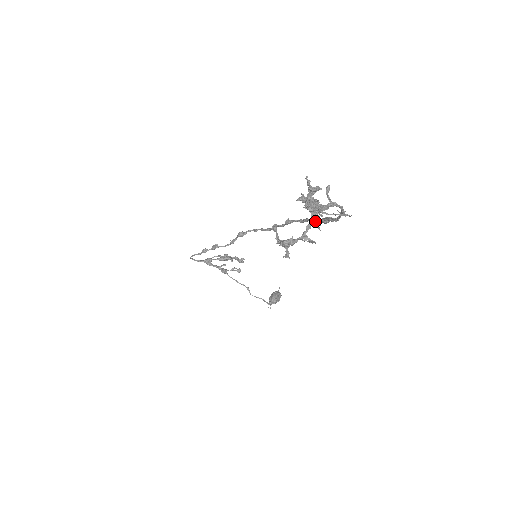
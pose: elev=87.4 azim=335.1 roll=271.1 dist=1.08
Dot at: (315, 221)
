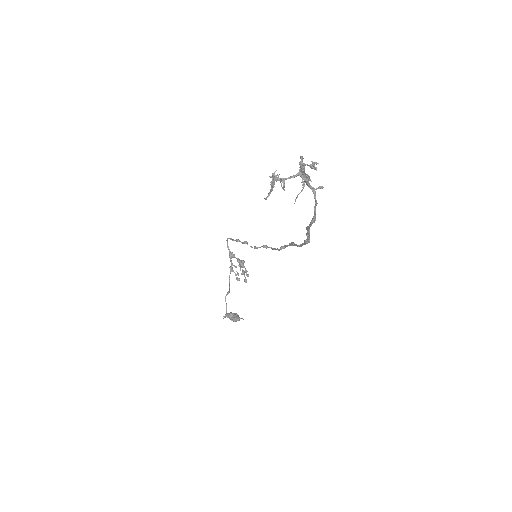
Dot at: (303, 243)
